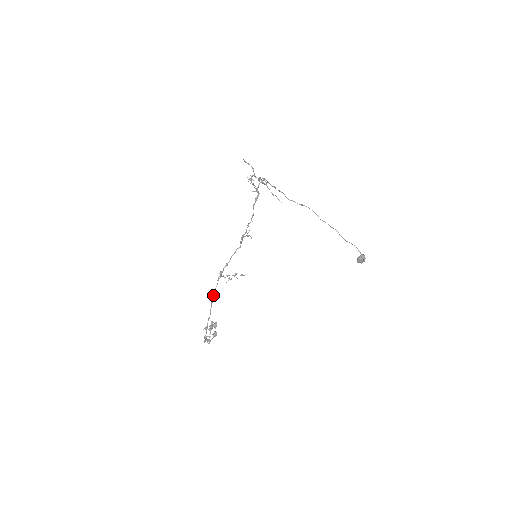
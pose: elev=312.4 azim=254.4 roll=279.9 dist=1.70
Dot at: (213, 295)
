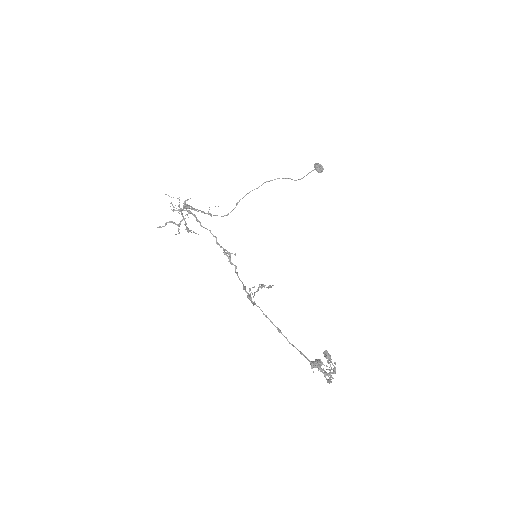
Dot at: occluded
